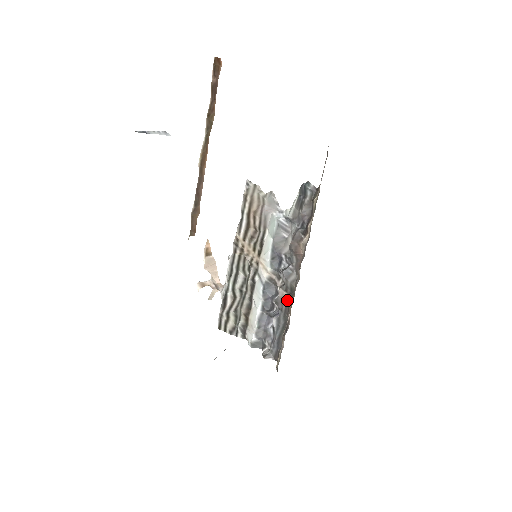
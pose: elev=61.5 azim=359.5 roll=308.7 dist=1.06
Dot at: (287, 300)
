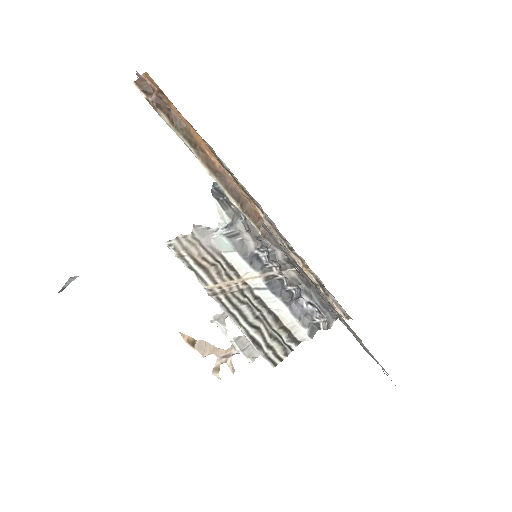
Dot at: (295, 272)
